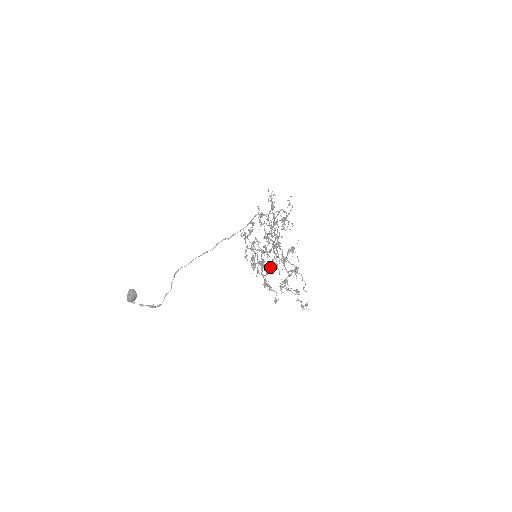
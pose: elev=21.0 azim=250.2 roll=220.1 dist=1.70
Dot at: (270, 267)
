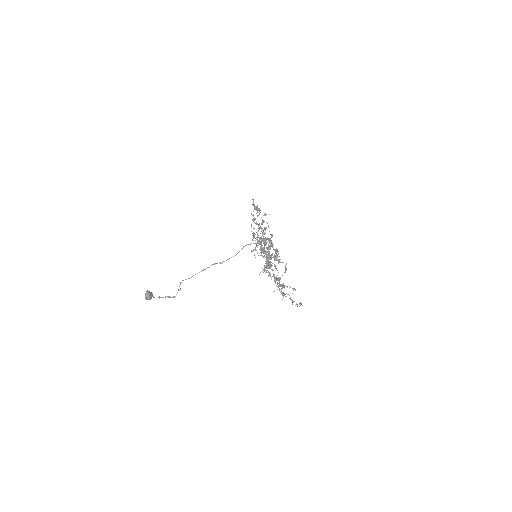
Dot at: (271, 262)
